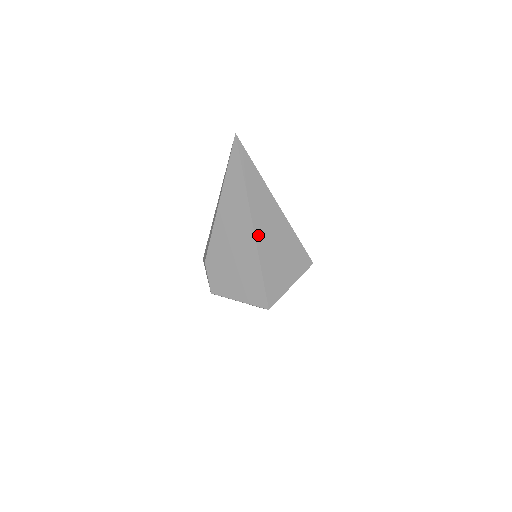
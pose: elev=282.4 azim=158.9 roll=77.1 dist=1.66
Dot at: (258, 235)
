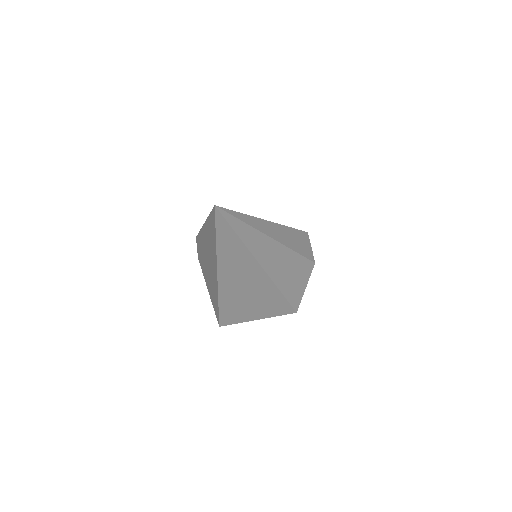
Dot at: (223, 286)
